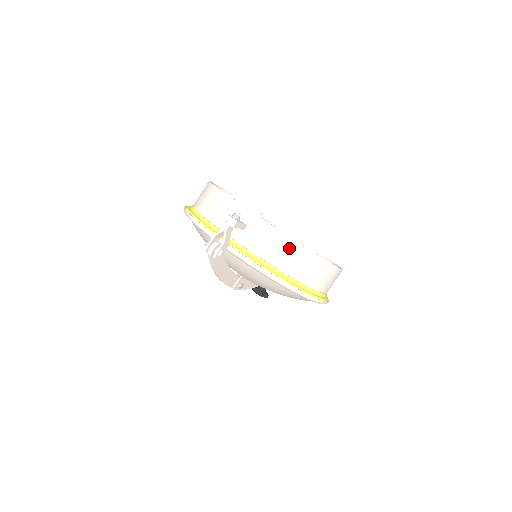
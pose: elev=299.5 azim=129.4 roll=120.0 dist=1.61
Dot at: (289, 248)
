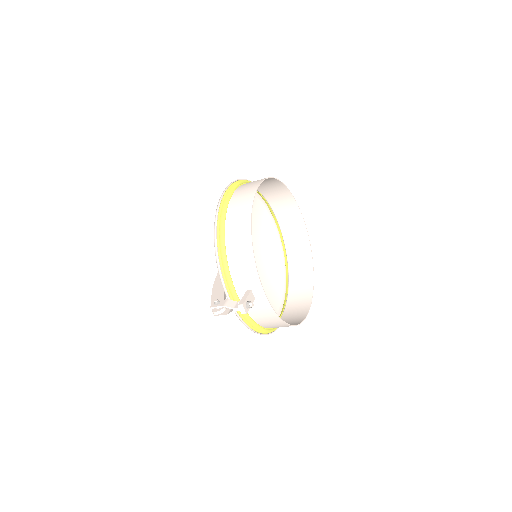
Dot at: (276, 322)
